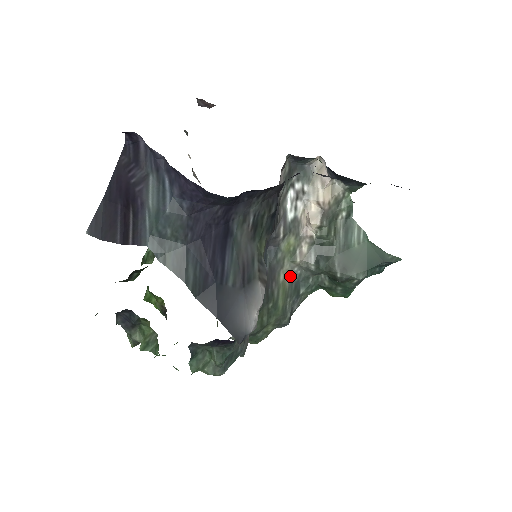
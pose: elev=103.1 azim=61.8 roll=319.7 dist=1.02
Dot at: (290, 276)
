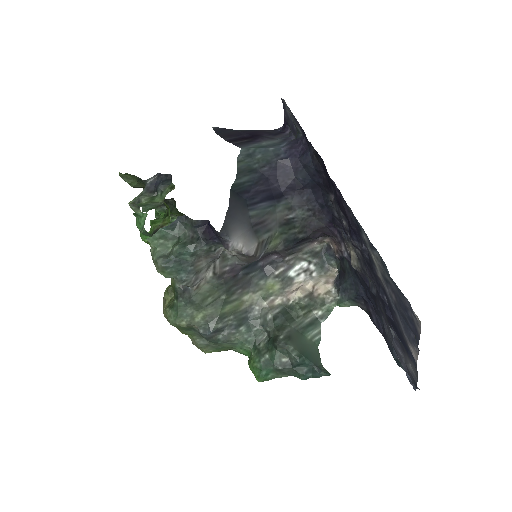
Dot at: (249, 307)
